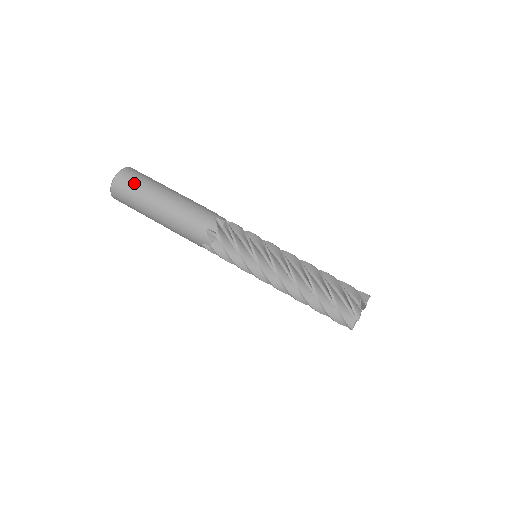
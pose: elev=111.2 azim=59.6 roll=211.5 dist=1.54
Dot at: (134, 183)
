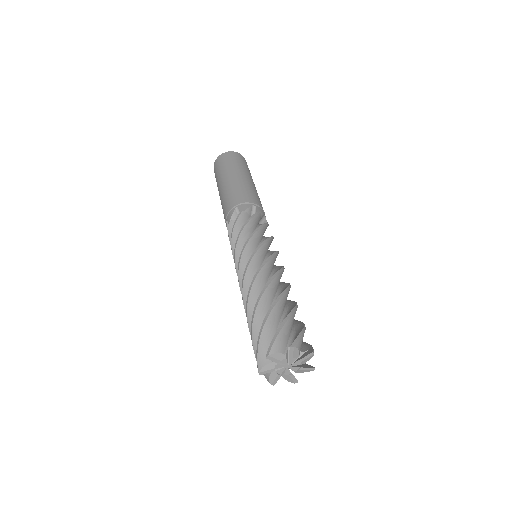
Dot at: (245, 163)
